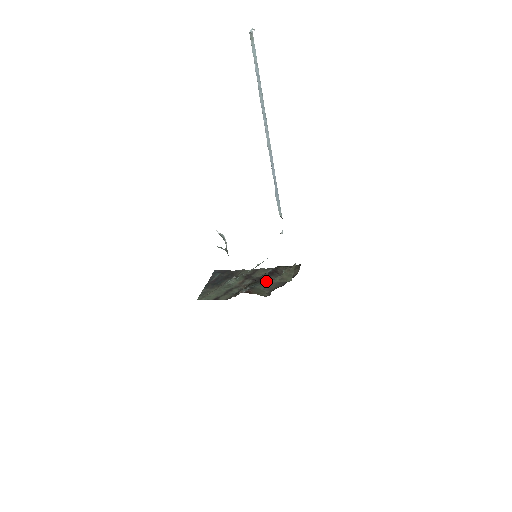
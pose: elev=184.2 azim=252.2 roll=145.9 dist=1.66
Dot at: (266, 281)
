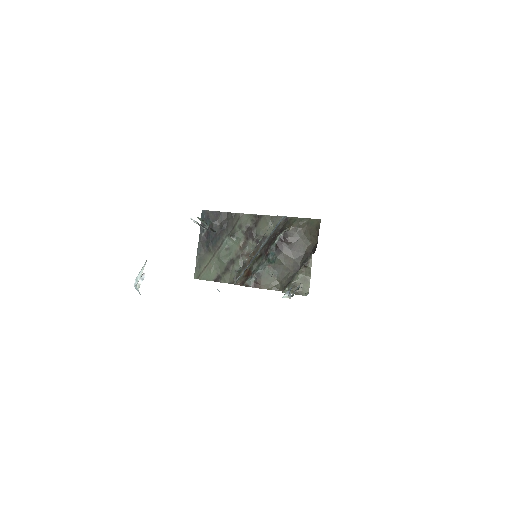
Dot at: (275, 261)
